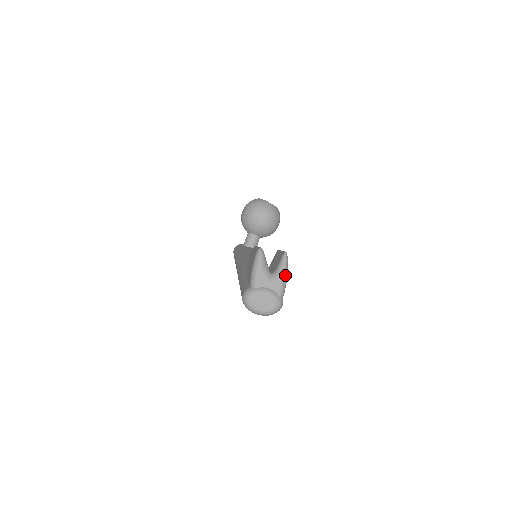
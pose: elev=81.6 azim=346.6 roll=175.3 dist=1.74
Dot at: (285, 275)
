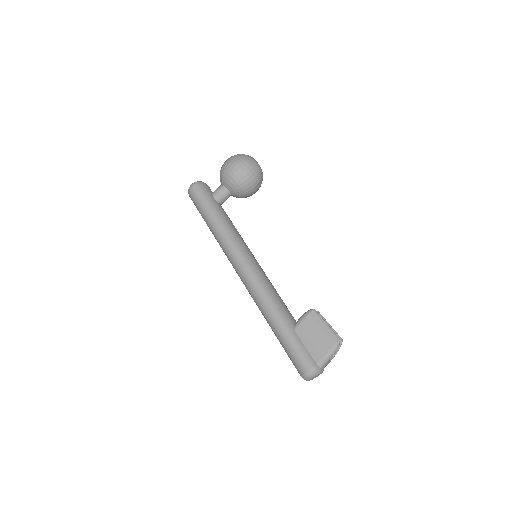
Dot at: (333, 357)
